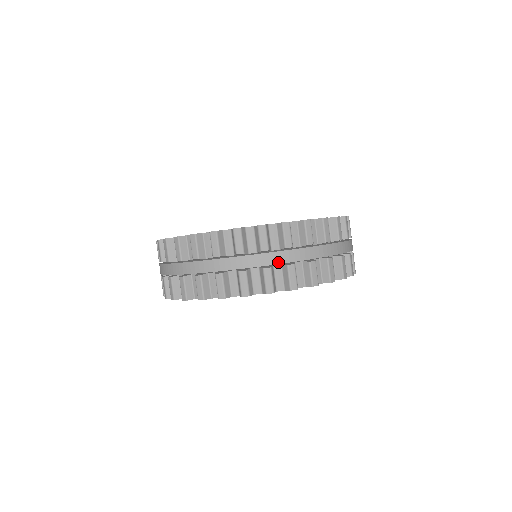
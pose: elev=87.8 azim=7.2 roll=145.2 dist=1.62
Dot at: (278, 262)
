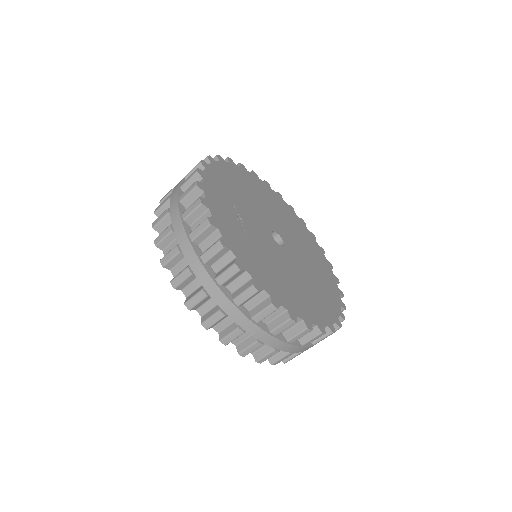
Dot at: (254, 335)
